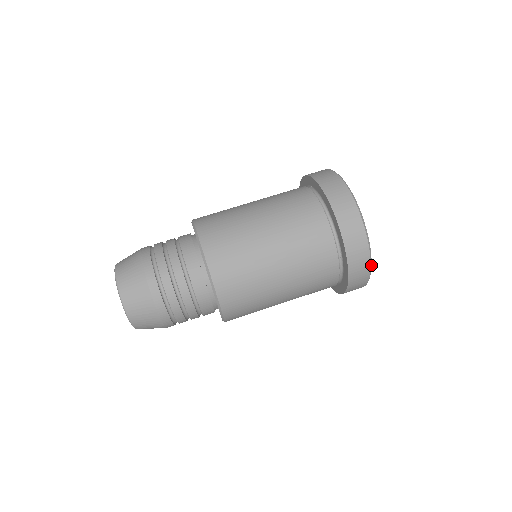
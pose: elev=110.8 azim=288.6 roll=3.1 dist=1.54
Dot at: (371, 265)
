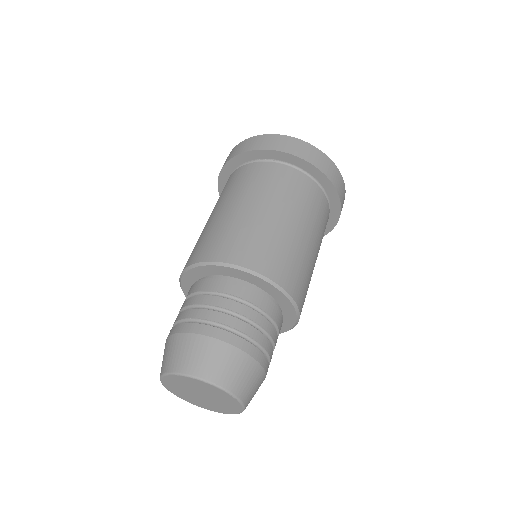
Dot at: occluded
